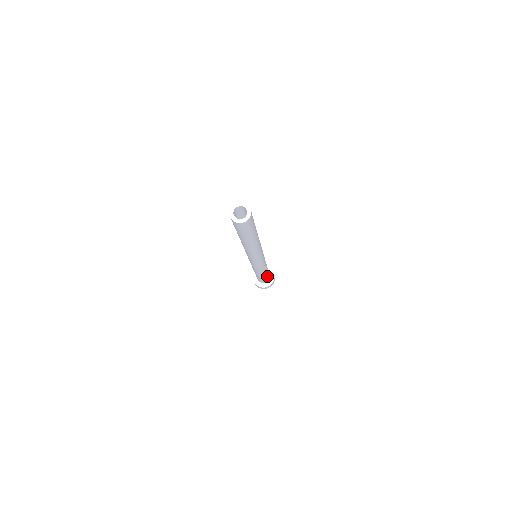
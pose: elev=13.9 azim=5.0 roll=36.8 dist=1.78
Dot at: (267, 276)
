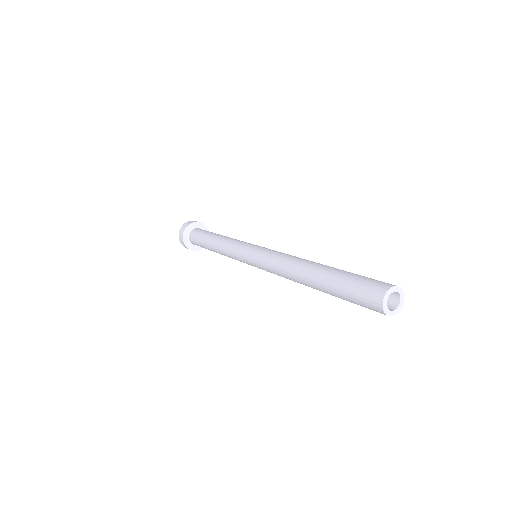
Dot at: occluded
